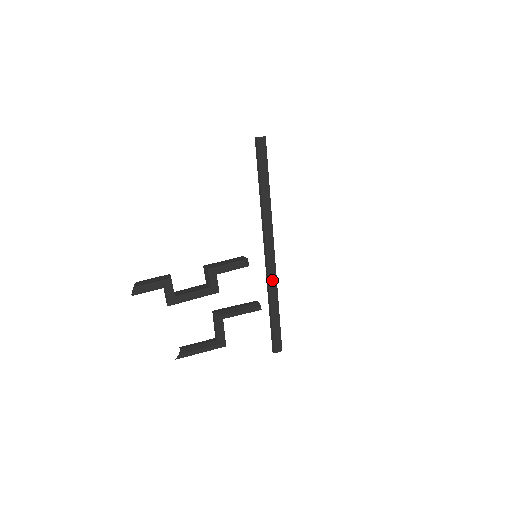
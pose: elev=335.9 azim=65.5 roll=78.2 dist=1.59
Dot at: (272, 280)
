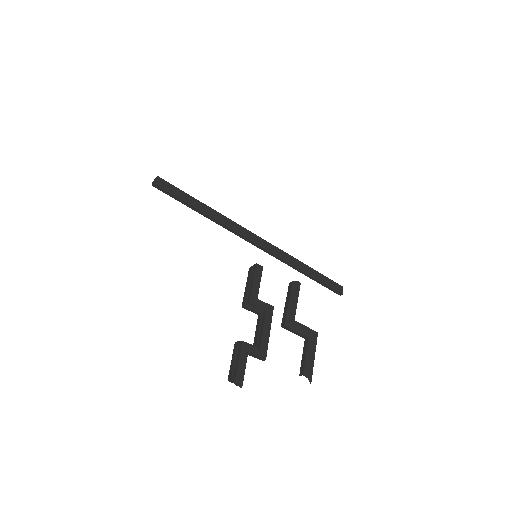
Dot at: (283, 256)
